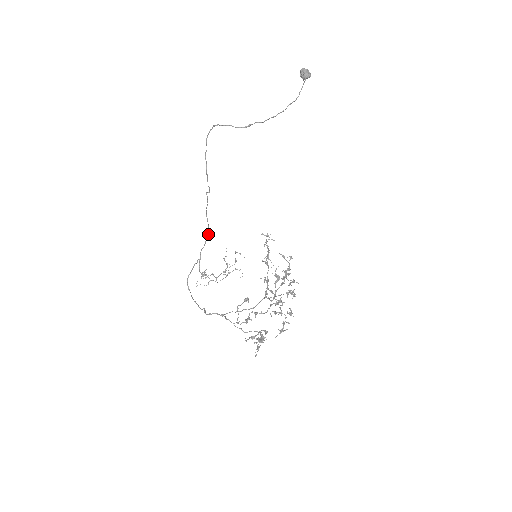
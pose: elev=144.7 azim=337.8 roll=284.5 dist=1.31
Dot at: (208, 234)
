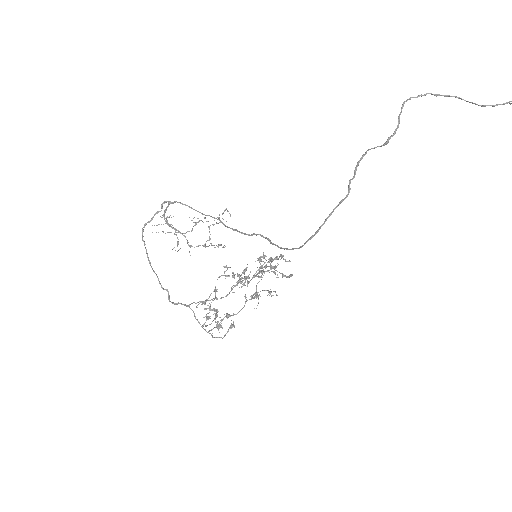
Dot at: (211, 216)
